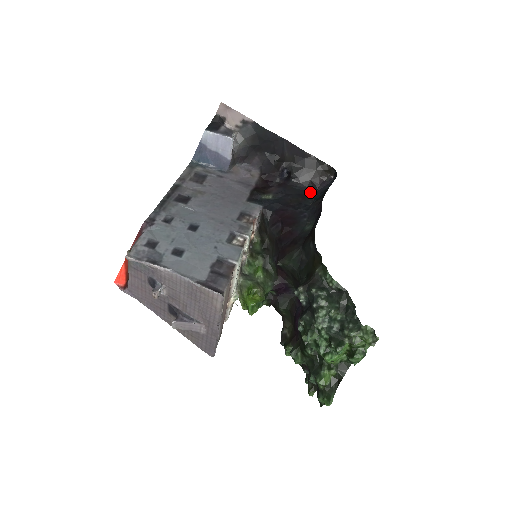
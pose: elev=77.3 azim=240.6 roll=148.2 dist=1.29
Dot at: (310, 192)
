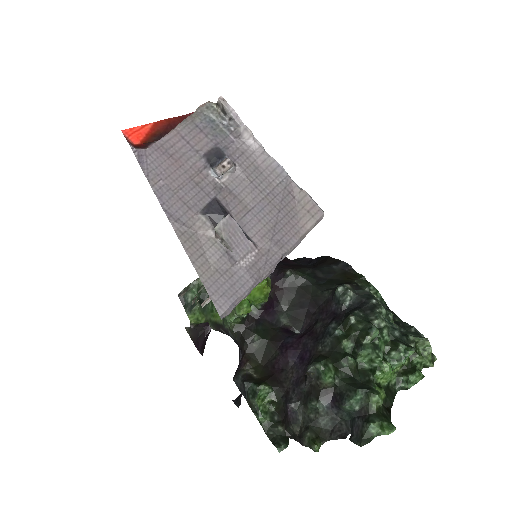
Dot at: occluded
